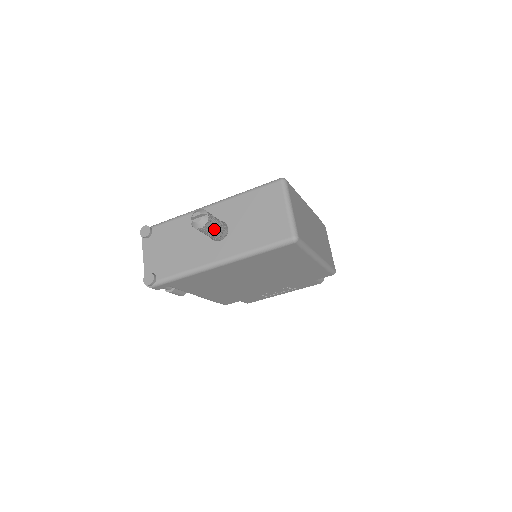
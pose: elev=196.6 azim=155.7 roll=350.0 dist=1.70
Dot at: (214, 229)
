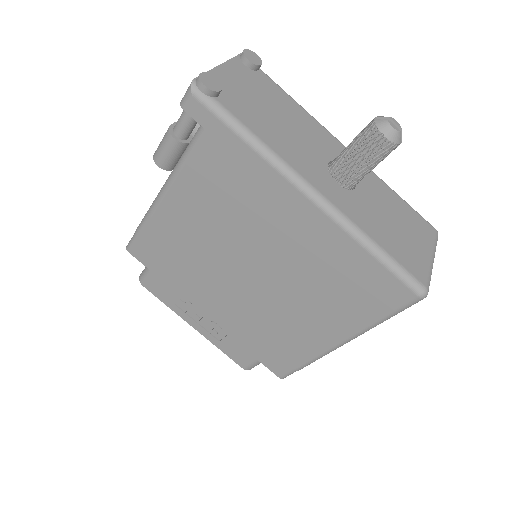
Dot at: (373, 162)
